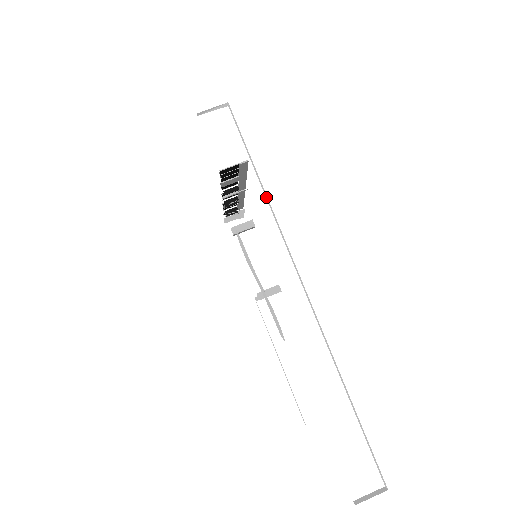
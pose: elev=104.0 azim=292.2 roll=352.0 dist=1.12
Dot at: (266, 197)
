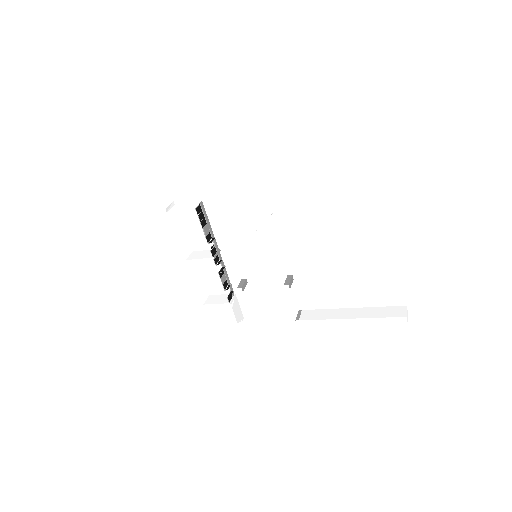
Dot at: (222, 196)
